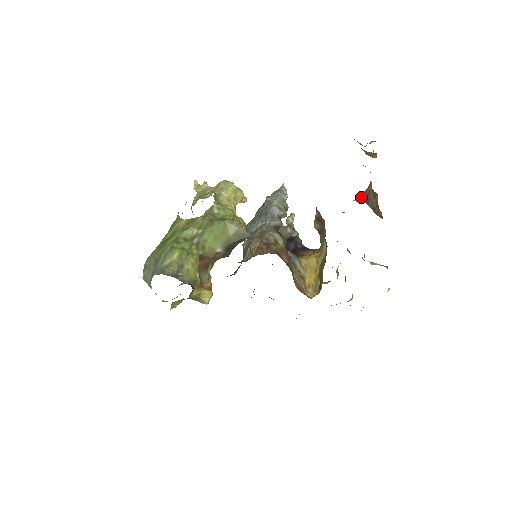
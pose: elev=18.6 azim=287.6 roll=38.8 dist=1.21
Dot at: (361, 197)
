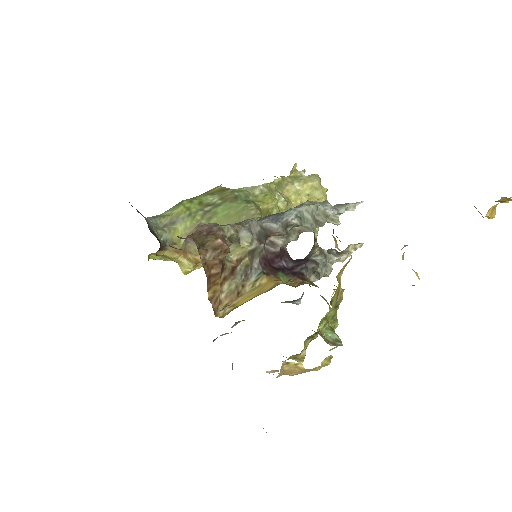
Dot at: occluded
